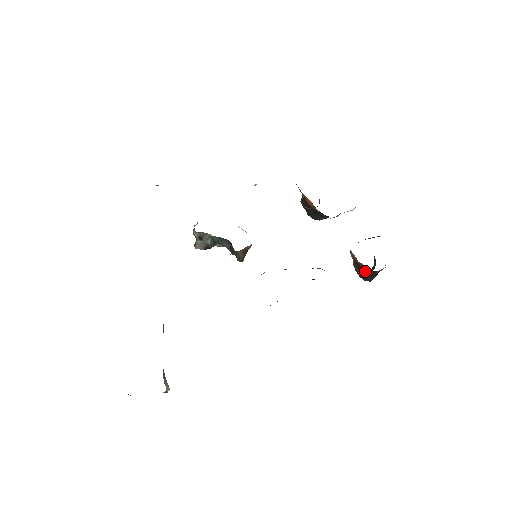
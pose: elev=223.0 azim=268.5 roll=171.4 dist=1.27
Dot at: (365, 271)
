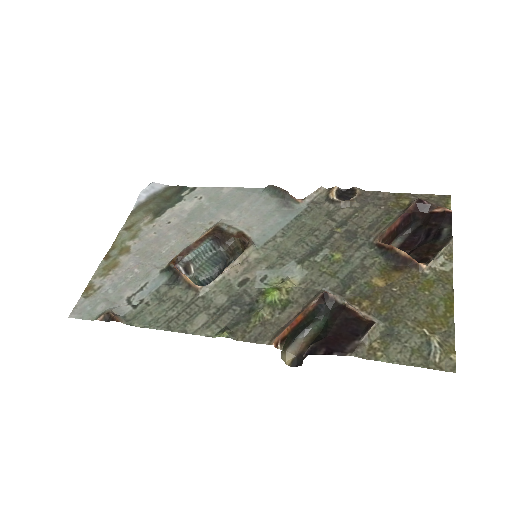
Dot at: (406, 222)
